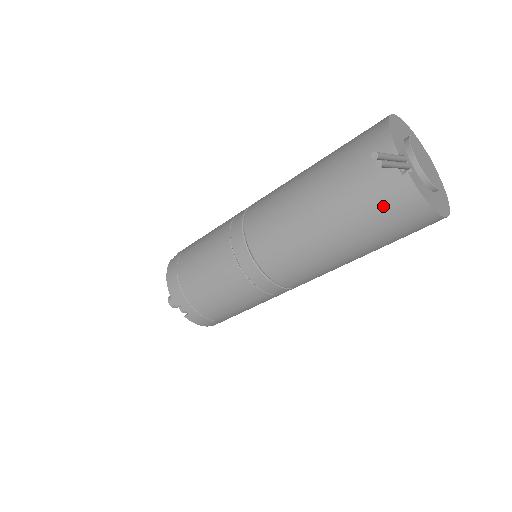
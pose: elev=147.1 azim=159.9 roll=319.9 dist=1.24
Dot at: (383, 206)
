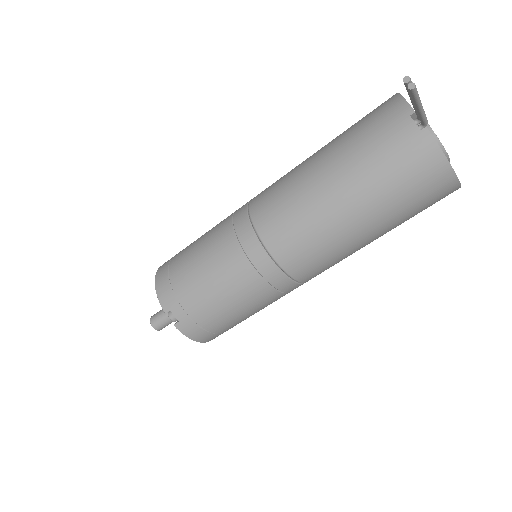
Dot at: (402, 165)
